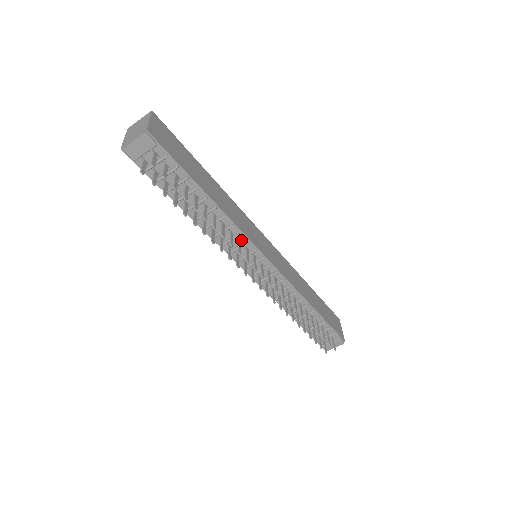
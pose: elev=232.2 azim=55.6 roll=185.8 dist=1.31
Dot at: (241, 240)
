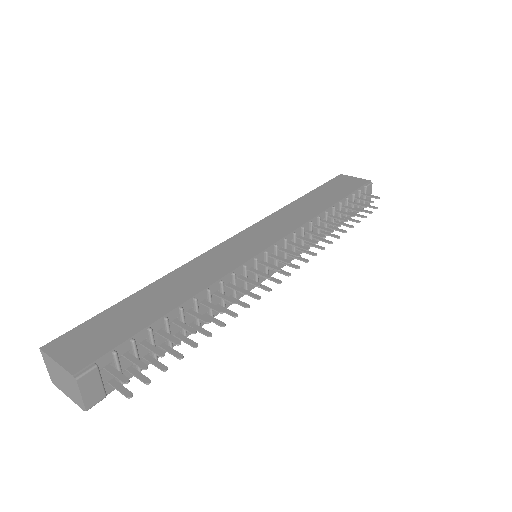
Dot at: (239, 274)
